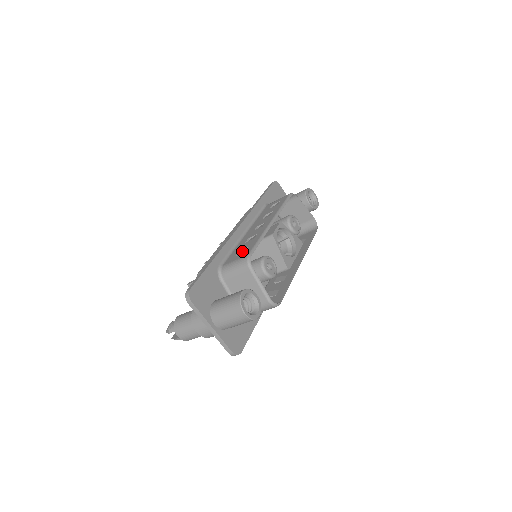
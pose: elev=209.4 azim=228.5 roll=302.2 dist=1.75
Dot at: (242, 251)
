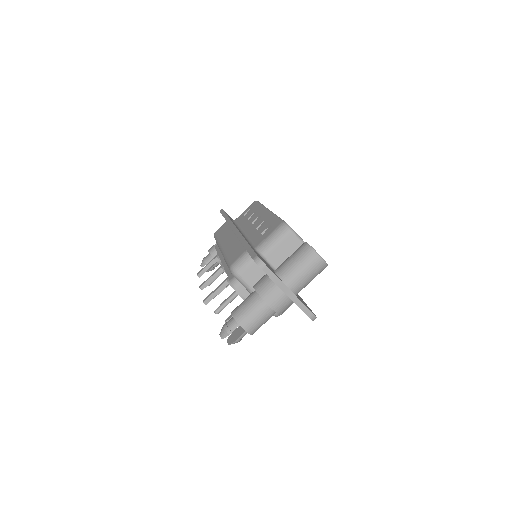
Dot at: (265, 232)
